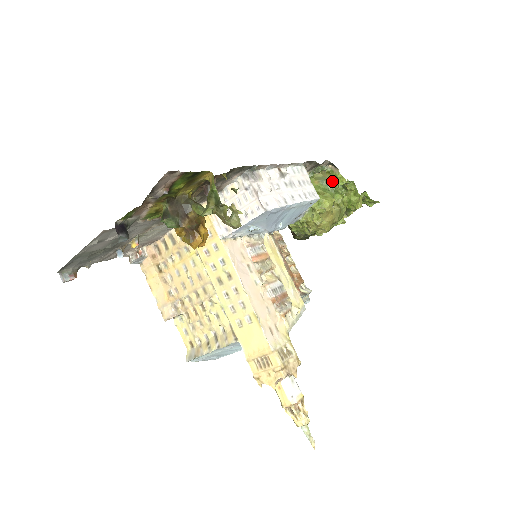
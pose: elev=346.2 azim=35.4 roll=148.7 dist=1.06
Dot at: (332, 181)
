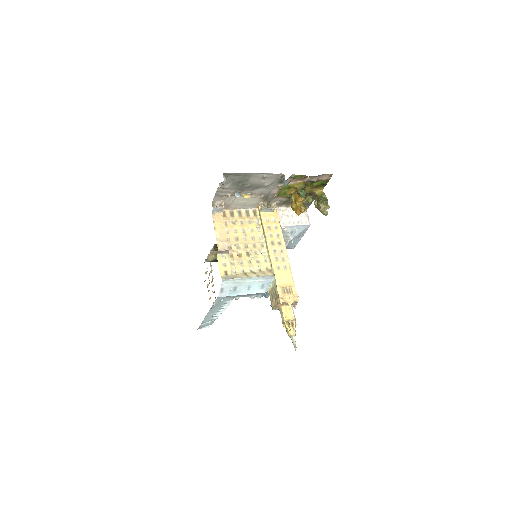
Dot at: occluded
